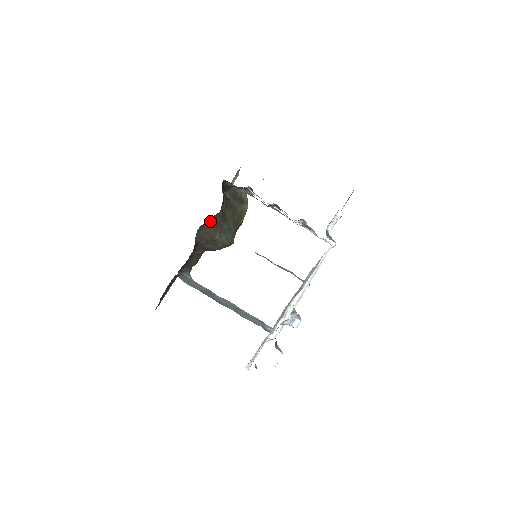
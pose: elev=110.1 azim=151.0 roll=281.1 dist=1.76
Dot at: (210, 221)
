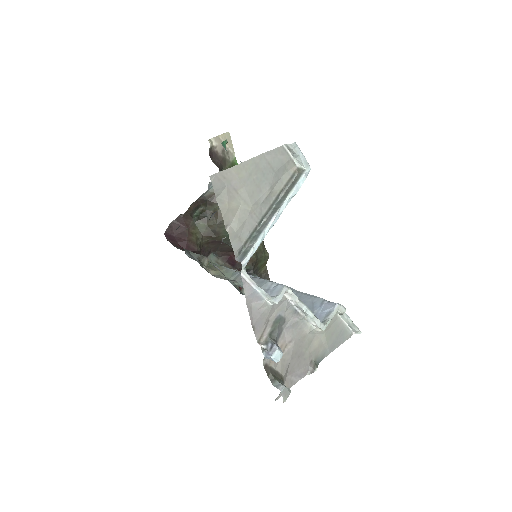
Dot at: (209, 245)
